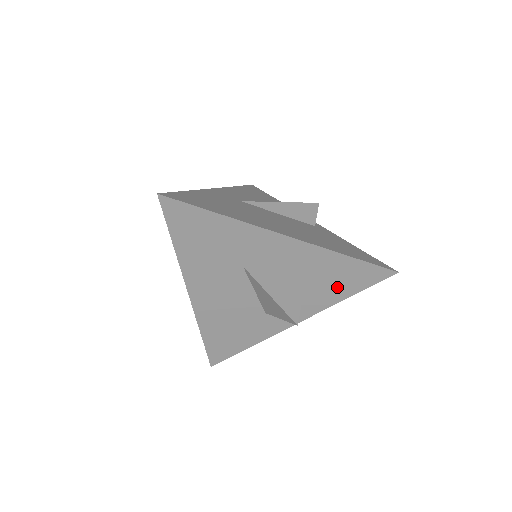
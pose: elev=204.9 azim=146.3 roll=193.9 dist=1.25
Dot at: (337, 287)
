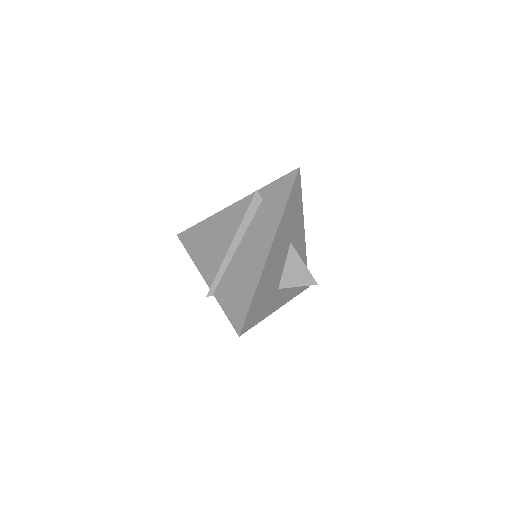
Dot at: occluded
